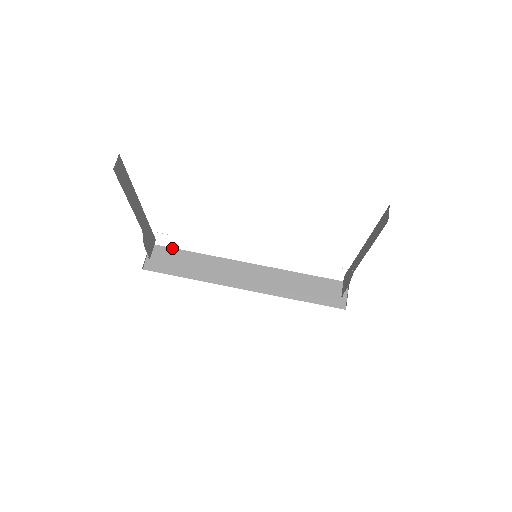
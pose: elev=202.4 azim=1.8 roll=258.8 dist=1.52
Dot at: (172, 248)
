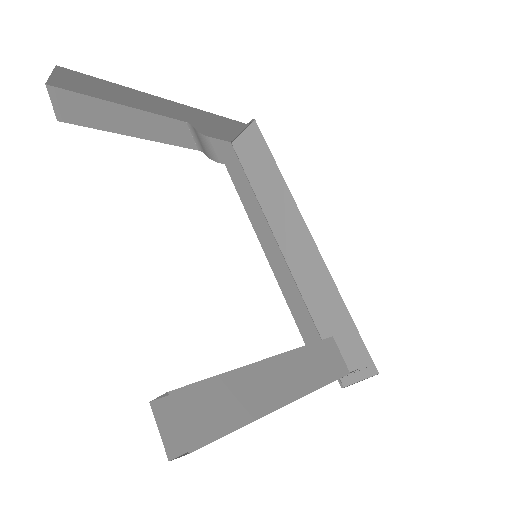
Dot at: (266, 143)
